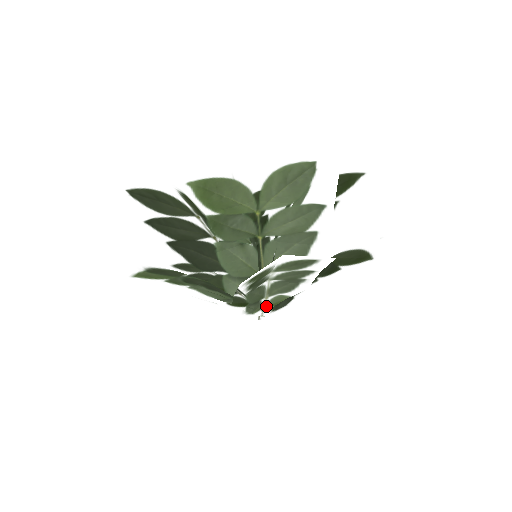
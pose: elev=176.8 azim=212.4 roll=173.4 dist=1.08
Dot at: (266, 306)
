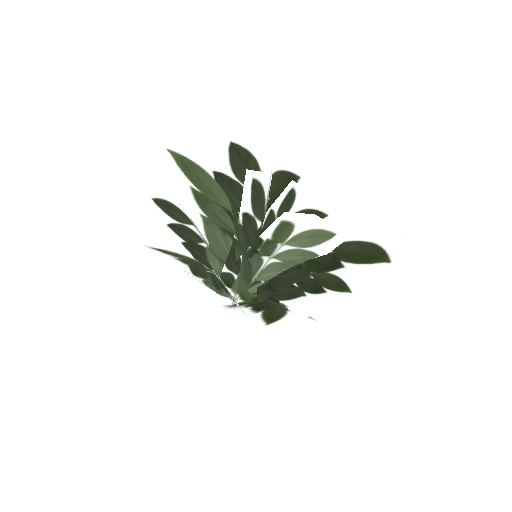
Dot at: (213, 293)
